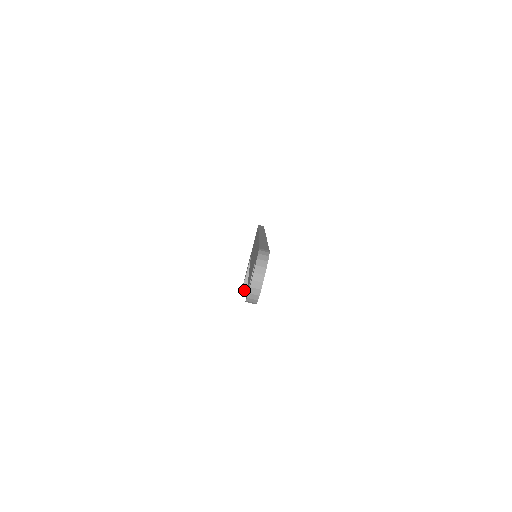
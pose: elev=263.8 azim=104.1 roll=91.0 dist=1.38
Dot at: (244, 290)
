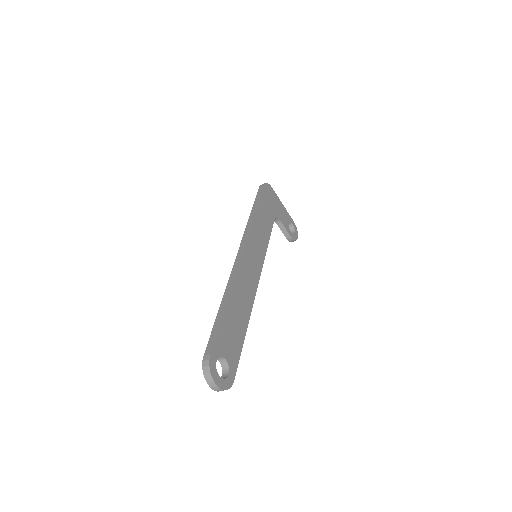
Dot at: (290, 240)
